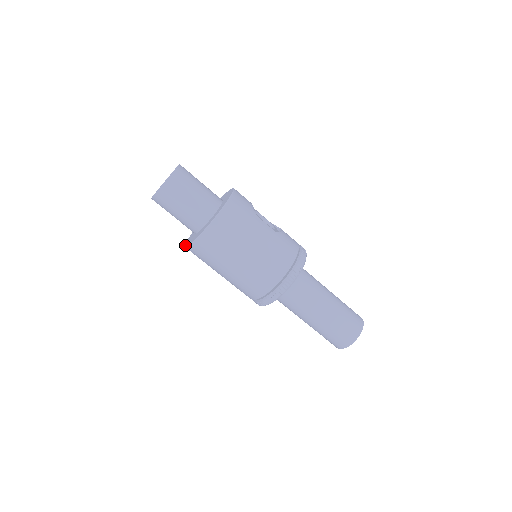
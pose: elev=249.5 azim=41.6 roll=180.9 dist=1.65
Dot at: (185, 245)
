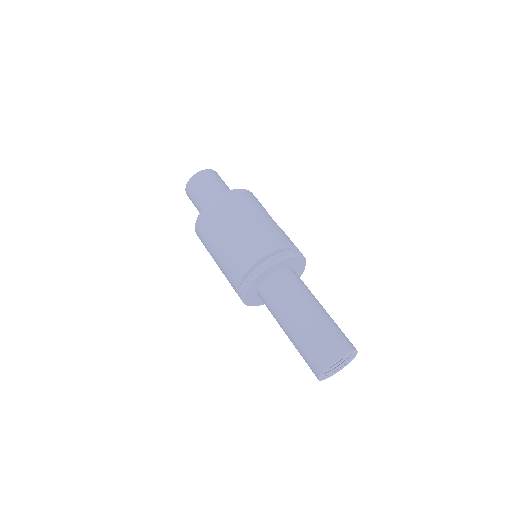
Dot at: occluded
